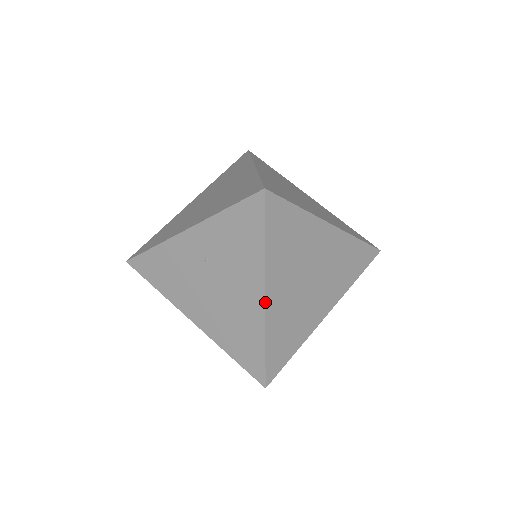
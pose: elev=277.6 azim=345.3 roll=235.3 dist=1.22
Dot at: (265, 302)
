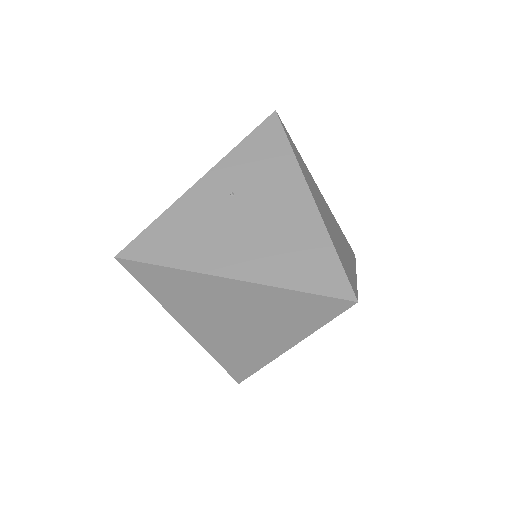
Dot at: (314, 200)
